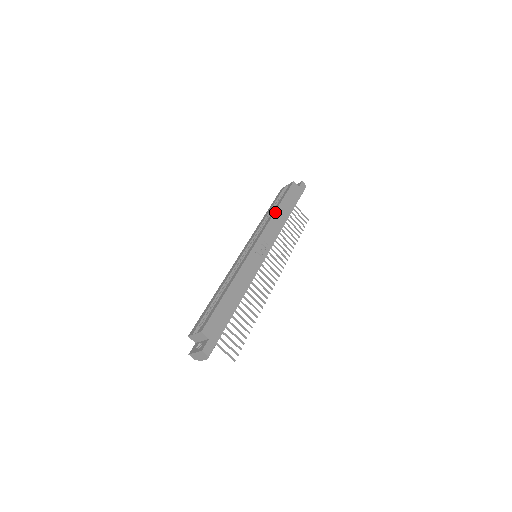
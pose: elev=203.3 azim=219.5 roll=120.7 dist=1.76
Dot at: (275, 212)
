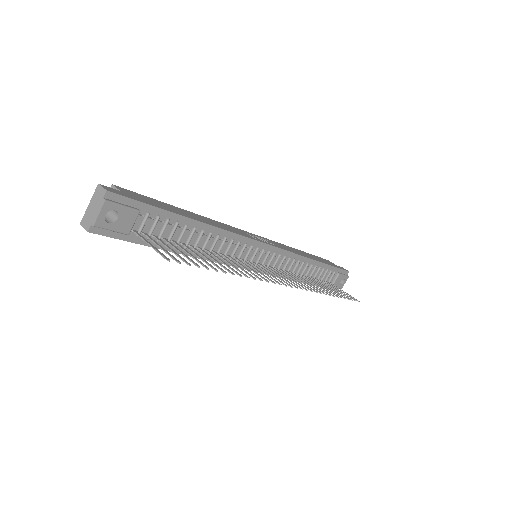
Dot at: (293, 248)
